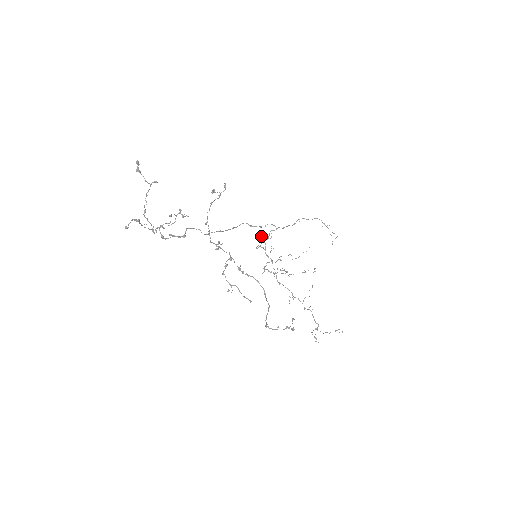
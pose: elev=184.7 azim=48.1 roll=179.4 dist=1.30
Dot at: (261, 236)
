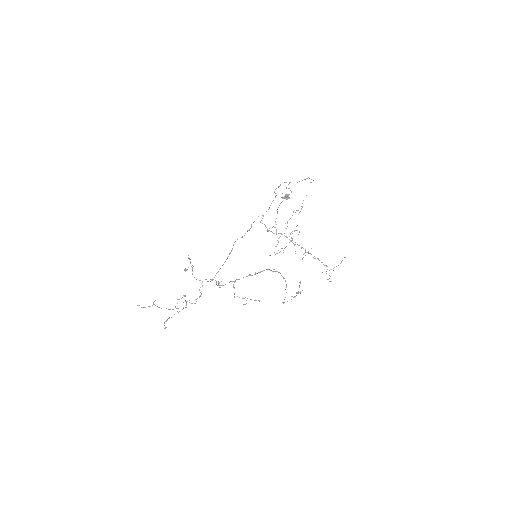
Dot at: occluded
